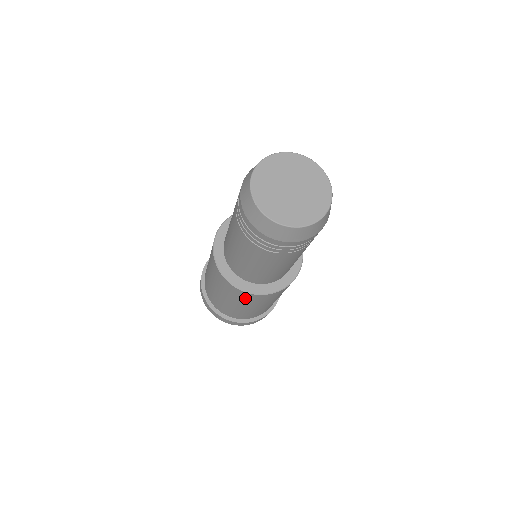
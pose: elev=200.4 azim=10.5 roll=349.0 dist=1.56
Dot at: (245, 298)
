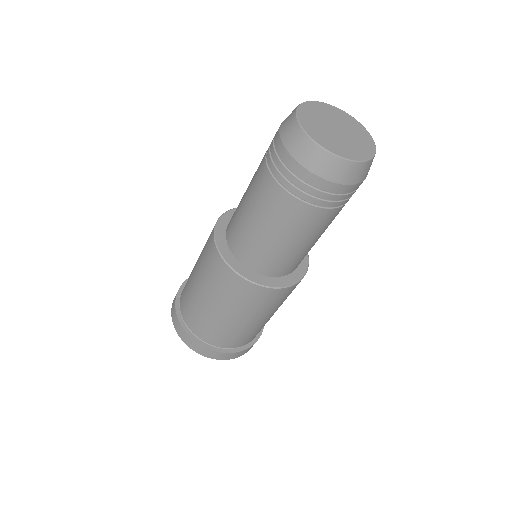
Dot at: (240, 293)
